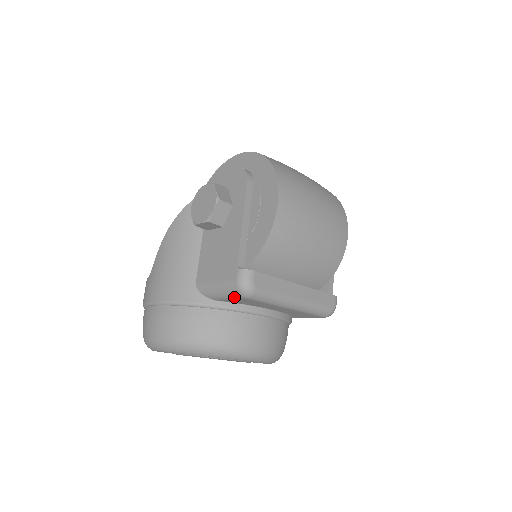
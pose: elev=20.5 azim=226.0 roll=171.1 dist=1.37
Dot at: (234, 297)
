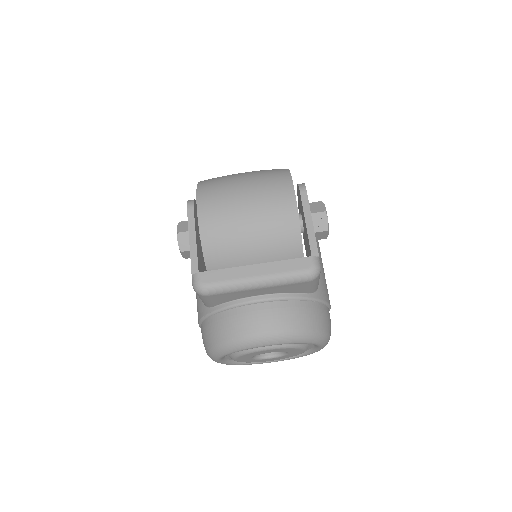
Dot at: (205, 299)
